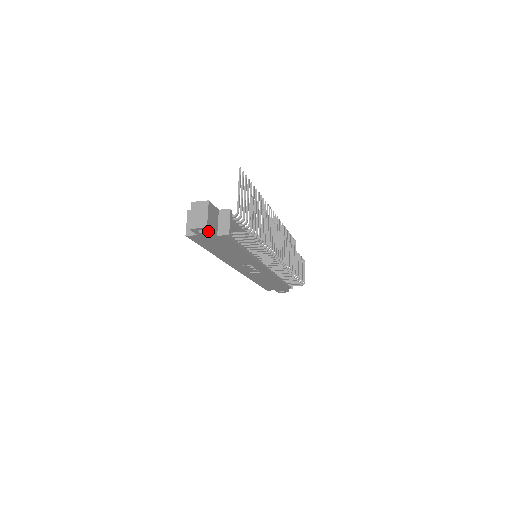
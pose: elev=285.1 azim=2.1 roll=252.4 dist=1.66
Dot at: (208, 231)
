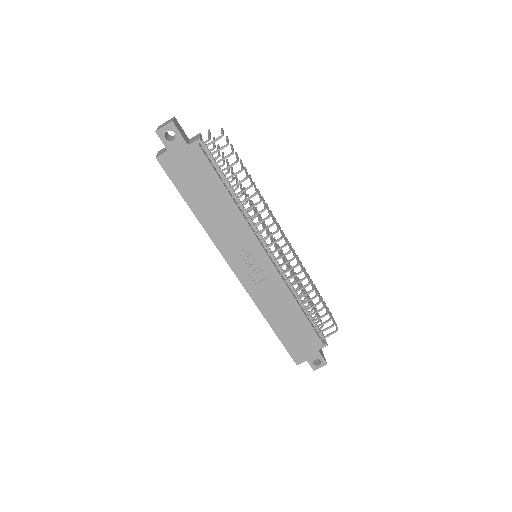
Dot at: (176, 133)
